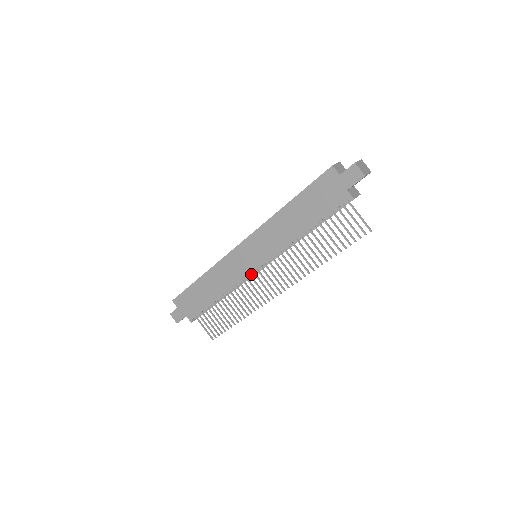
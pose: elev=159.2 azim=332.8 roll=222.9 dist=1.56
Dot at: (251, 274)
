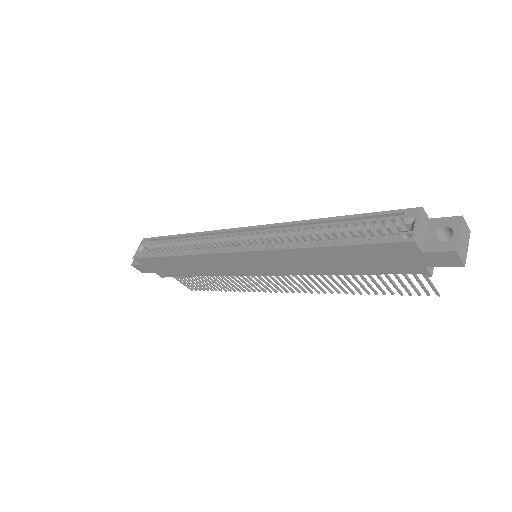
Dot at: occluded
